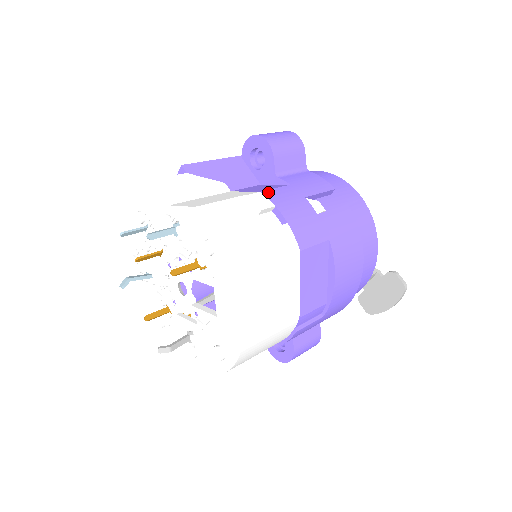
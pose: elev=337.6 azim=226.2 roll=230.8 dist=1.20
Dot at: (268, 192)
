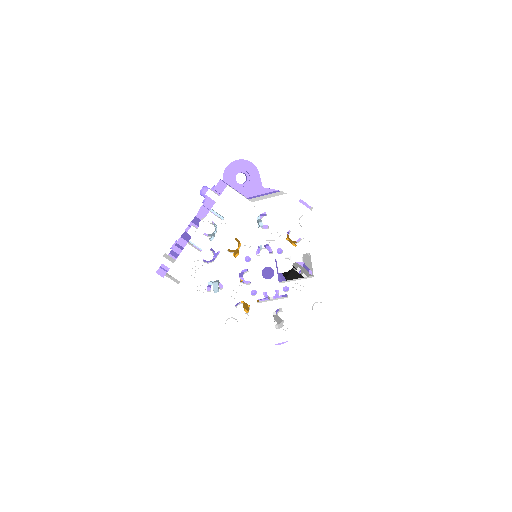
Dot at: occluded
